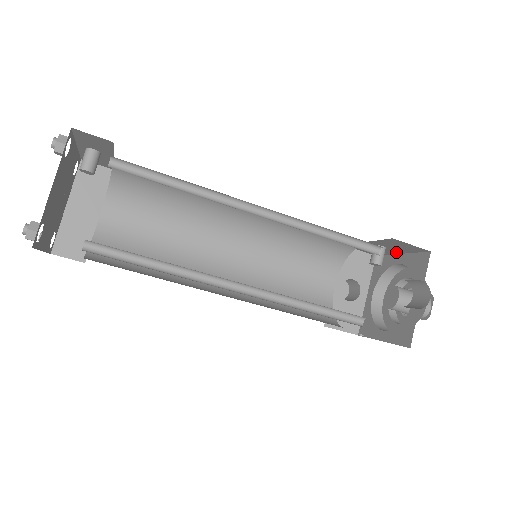
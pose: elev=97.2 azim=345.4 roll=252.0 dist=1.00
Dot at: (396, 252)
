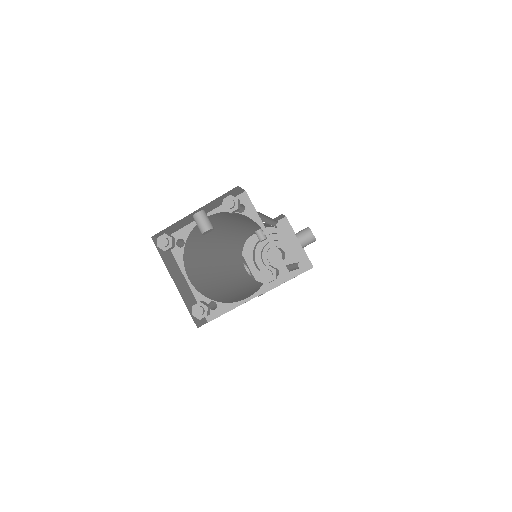
Dot at: occluded
